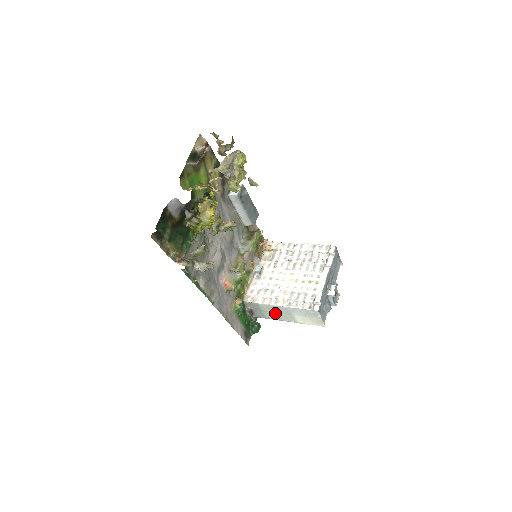
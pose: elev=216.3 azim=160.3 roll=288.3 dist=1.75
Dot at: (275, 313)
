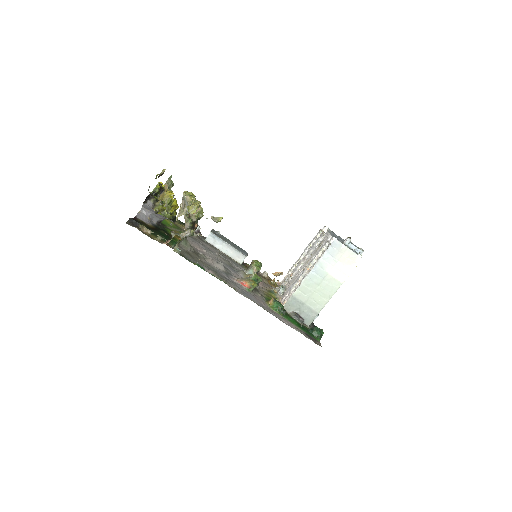
Dot at: (315, 292)
